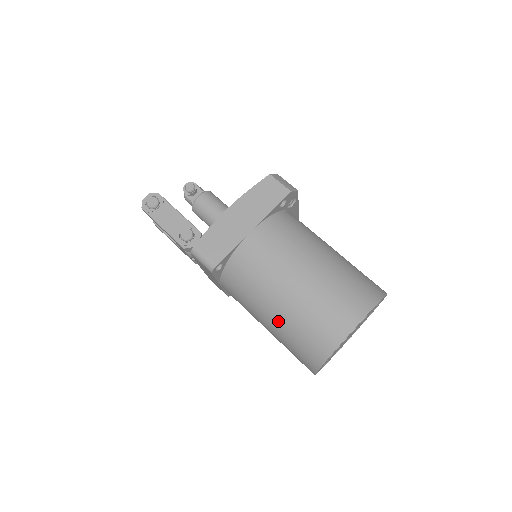
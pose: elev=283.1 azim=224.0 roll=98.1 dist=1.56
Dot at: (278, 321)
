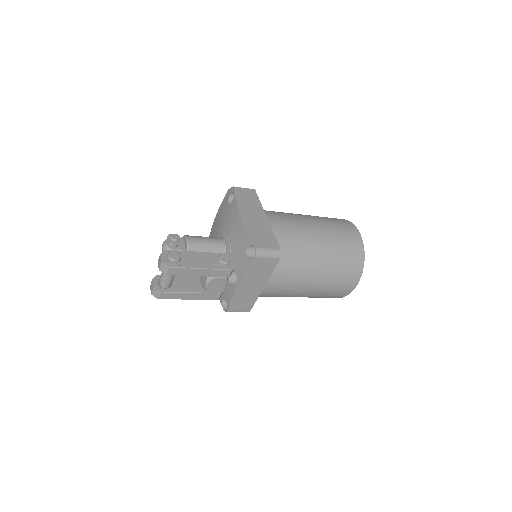
Dot at: (327, 263)
